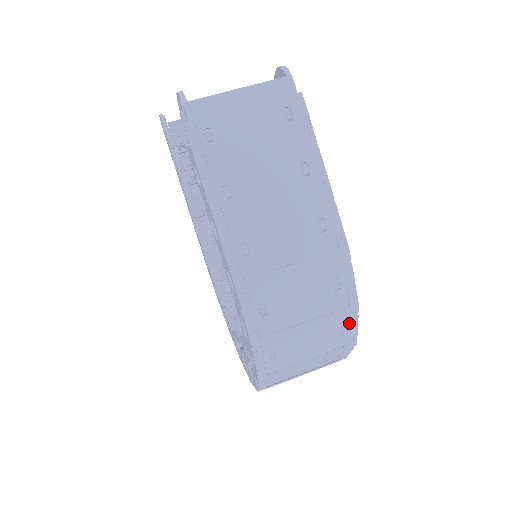
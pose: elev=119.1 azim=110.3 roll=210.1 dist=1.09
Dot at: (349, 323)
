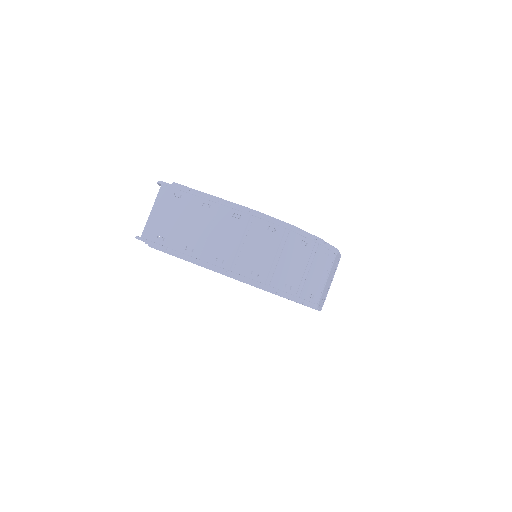
Dot at: (302, 236)
